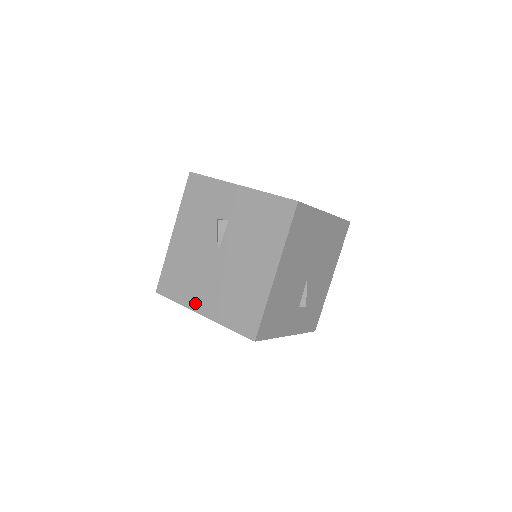
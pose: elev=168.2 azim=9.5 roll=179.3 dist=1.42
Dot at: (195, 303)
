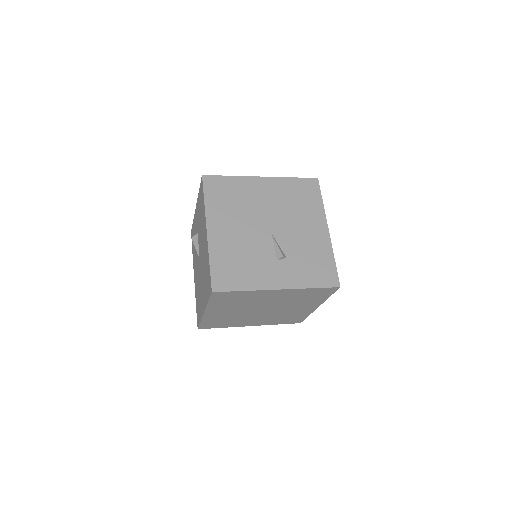
Dot at: (202, 309)
